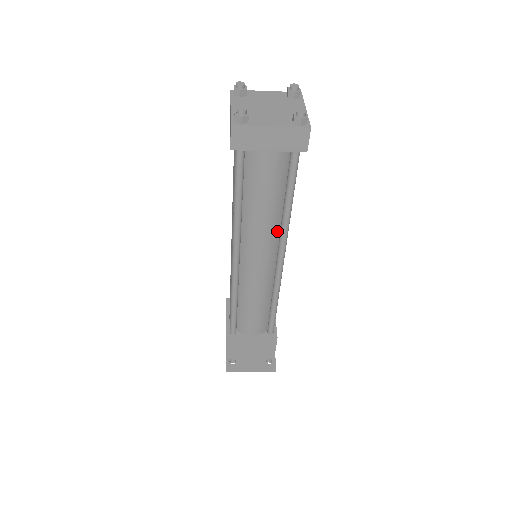
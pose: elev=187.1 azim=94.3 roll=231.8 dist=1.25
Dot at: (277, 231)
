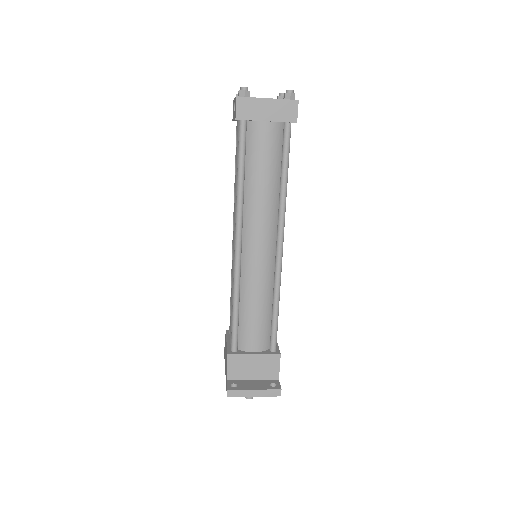
Dot at: (275, 212)
